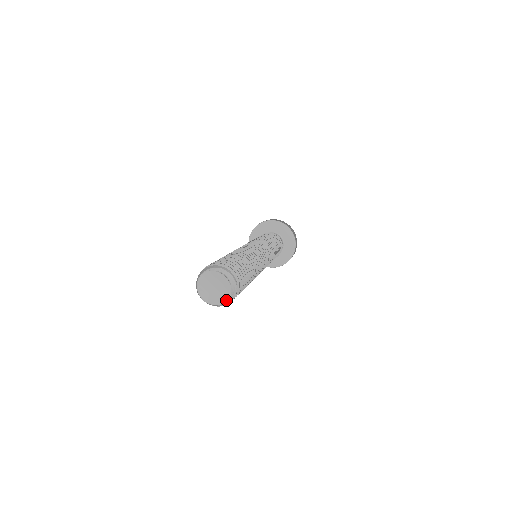
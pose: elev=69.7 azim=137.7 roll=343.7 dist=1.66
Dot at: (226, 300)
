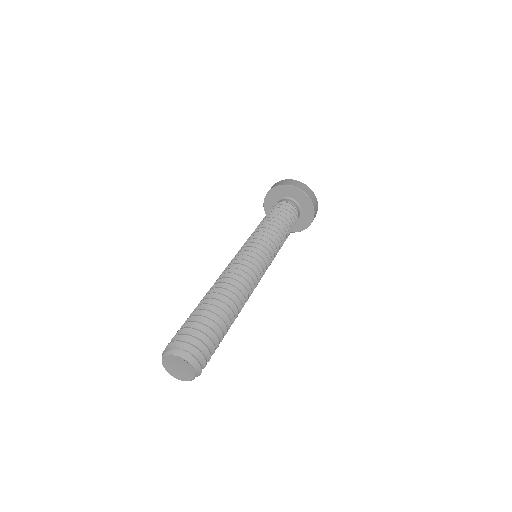
Dot at: (194, 373)
